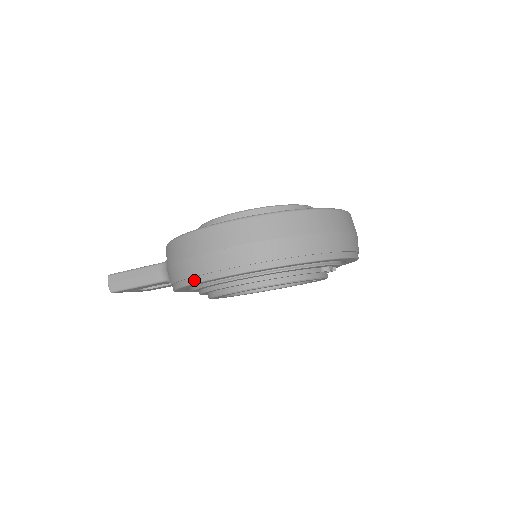
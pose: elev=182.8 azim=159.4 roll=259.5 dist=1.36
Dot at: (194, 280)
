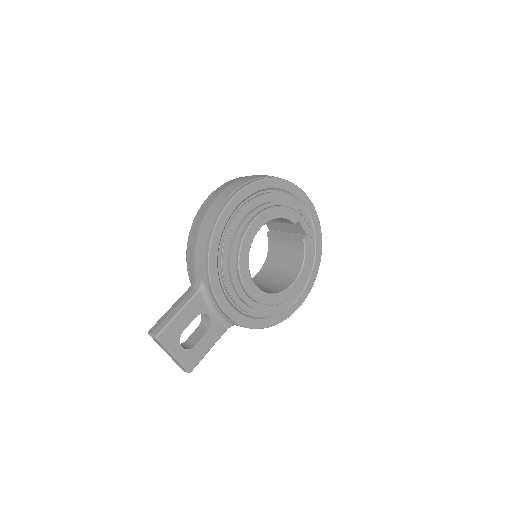
Dot at: (215, 220)
